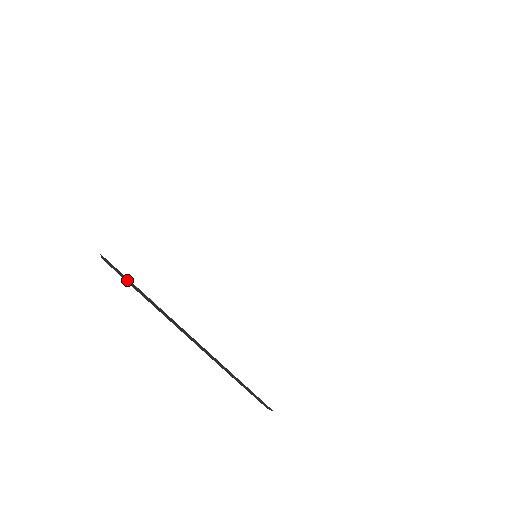
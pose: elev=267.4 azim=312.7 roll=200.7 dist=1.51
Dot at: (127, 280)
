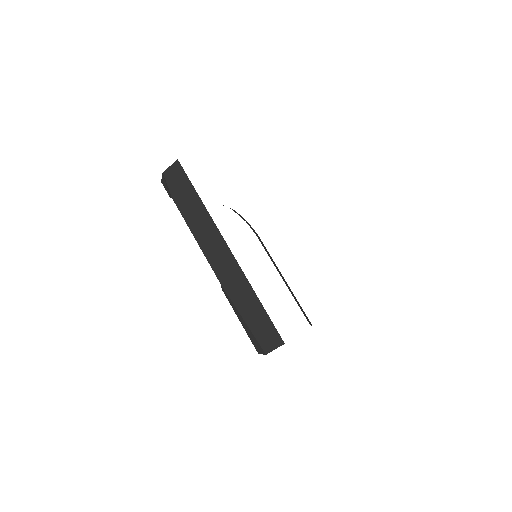
Dot at: (183, 193)
